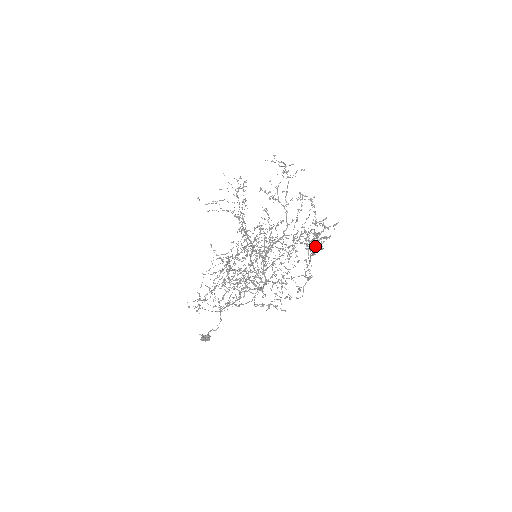
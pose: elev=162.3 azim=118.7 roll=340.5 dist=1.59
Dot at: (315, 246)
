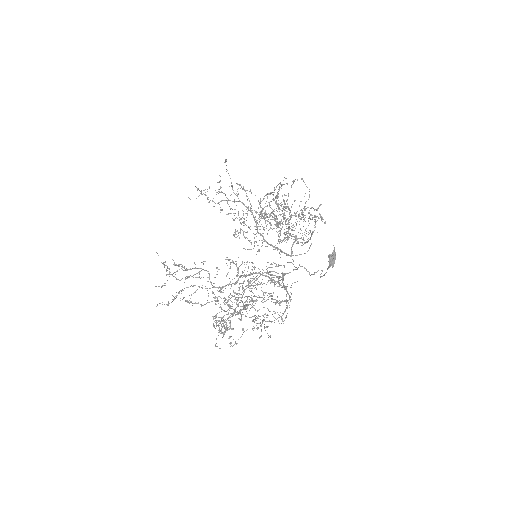
Dot at: (279, 207)
